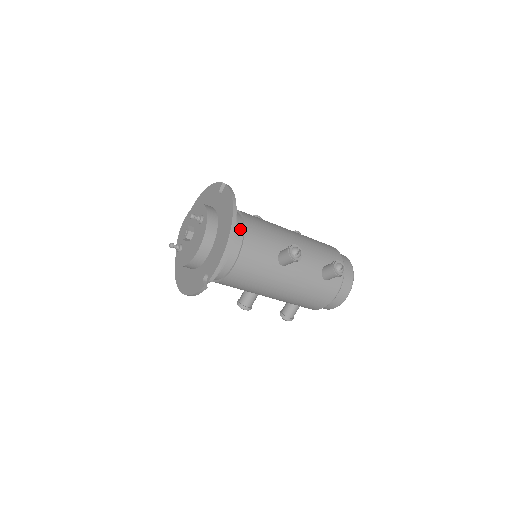
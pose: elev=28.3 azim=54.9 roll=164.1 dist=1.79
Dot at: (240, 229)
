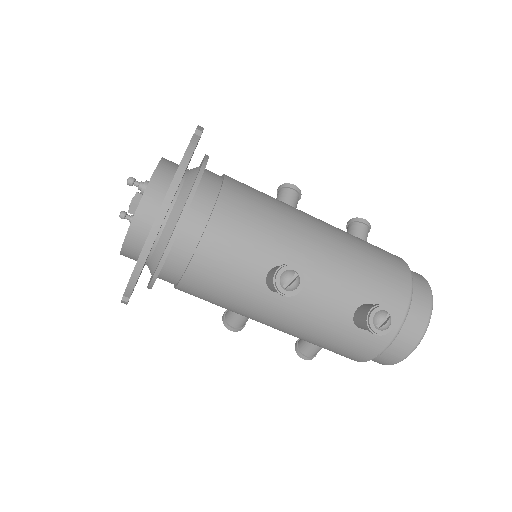
Dot at: (202, 218)
